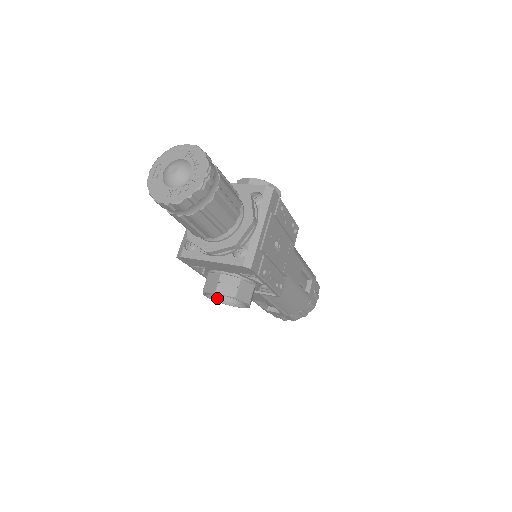
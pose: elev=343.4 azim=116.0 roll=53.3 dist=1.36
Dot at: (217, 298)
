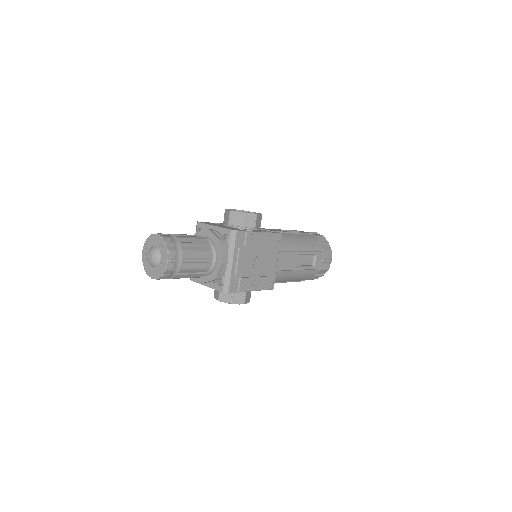
Dot at: occluded
